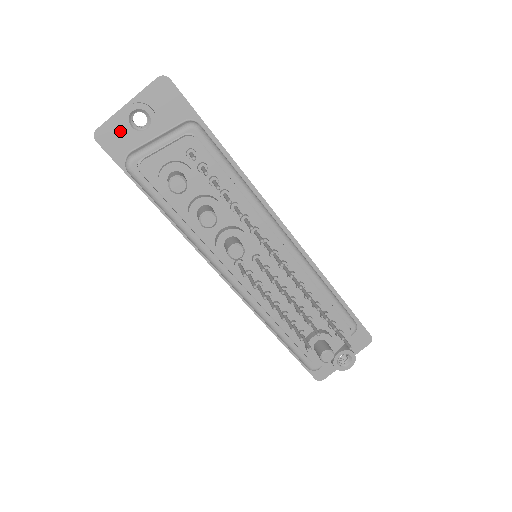
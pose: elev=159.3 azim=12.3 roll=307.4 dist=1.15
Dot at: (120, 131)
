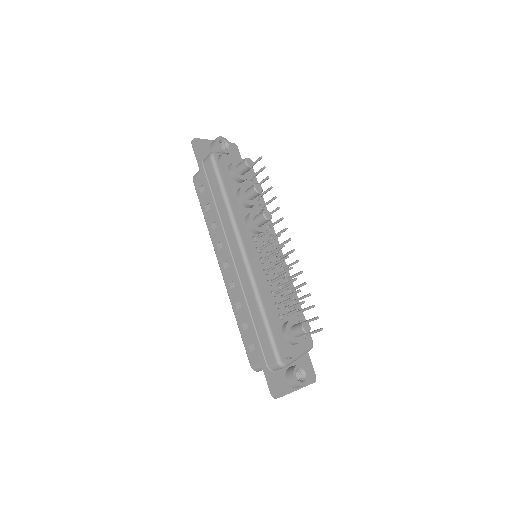
Dot at: (206, 147)
